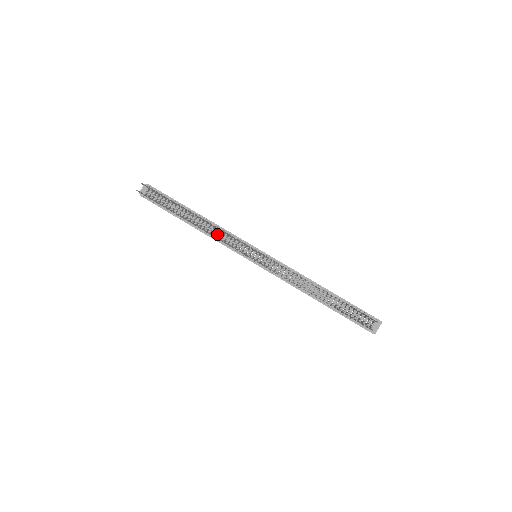
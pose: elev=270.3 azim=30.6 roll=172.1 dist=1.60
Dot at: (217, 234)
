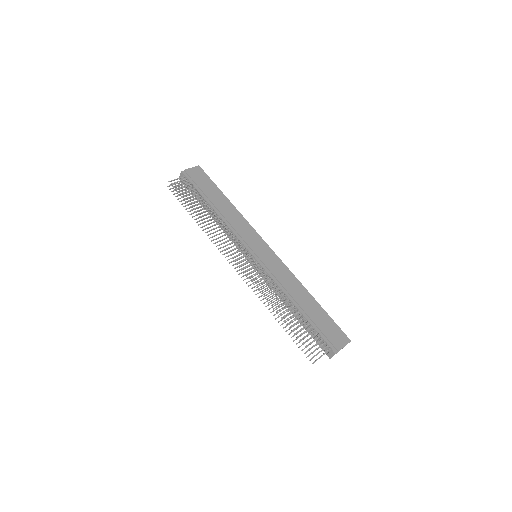
Dot at: occluded
